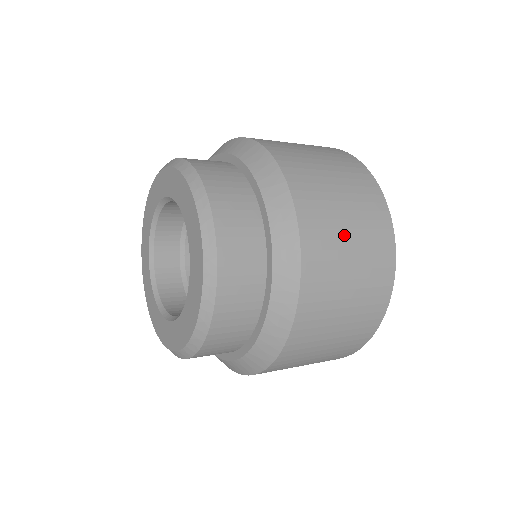
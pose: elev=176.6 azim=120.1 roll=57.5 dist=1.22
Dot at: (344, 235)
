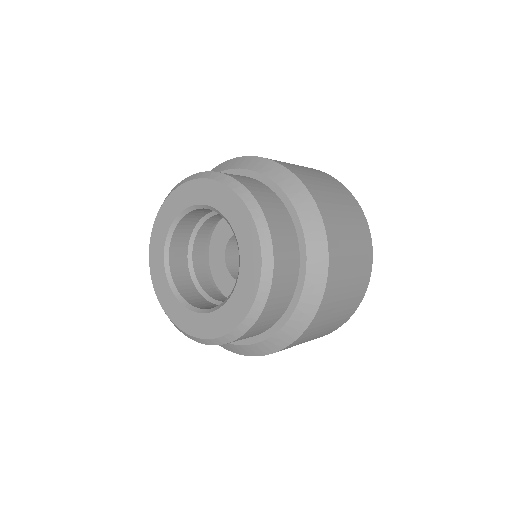
Dot at: (350, 252)
